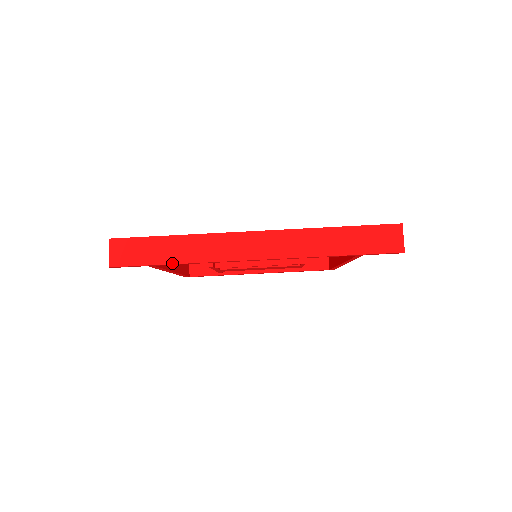
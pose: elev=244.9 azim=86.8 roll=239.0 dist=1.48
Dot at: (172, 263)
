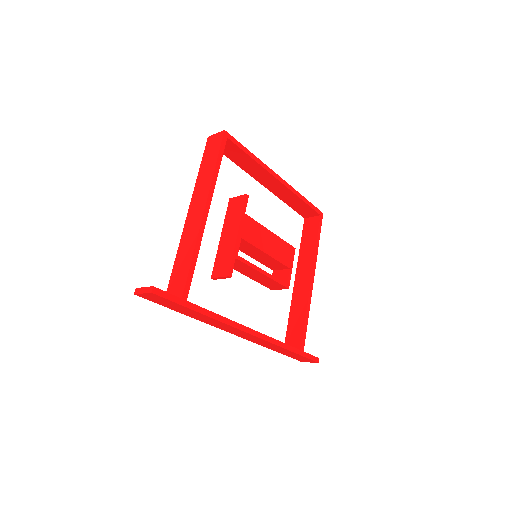
Dot at: occluded
